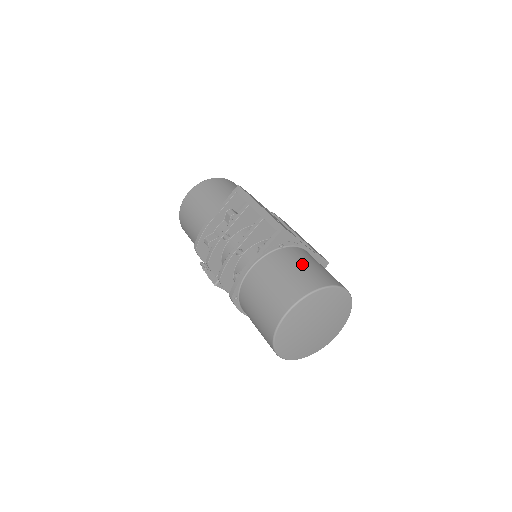
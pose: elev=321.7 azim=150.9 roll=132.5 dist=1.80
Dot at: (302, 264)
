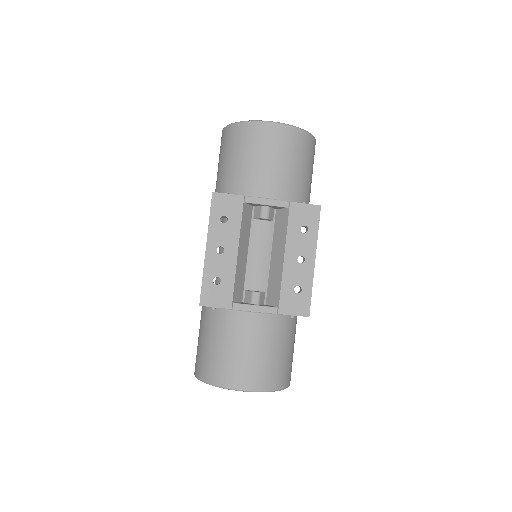
Dot at: (217, 343)
